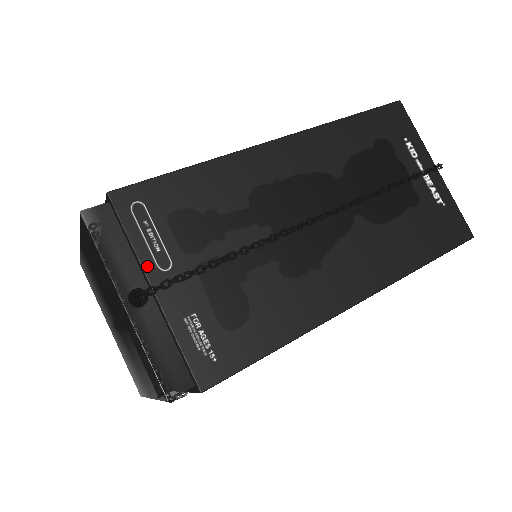
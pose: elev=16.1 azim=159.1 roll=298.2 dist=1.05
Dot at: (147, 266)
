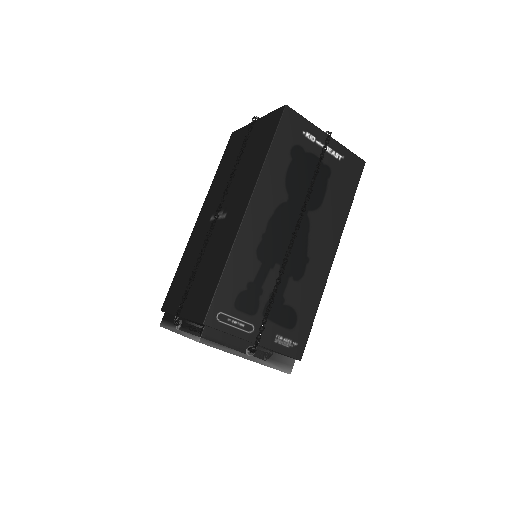
Dot at: (245, 337)
